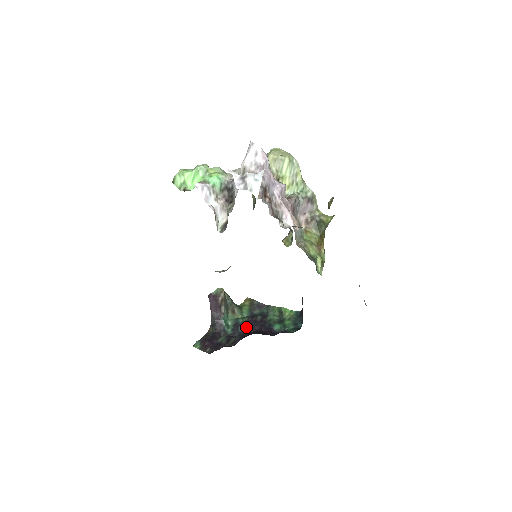
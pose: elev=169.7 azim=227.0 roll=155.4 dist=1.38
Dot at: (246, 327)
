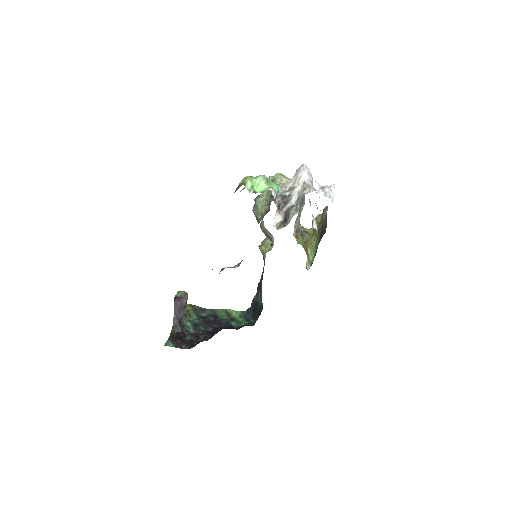
Dot at: (206, 326)
